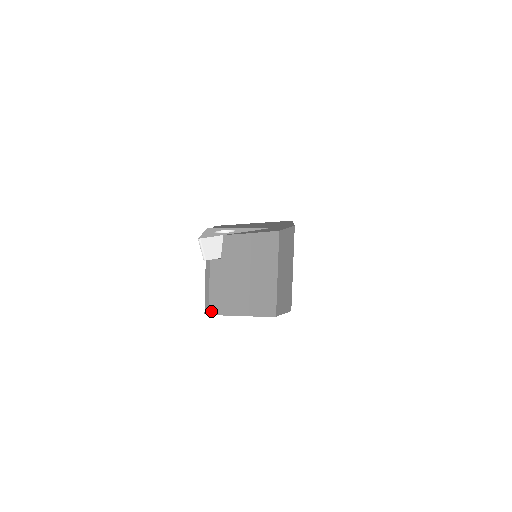
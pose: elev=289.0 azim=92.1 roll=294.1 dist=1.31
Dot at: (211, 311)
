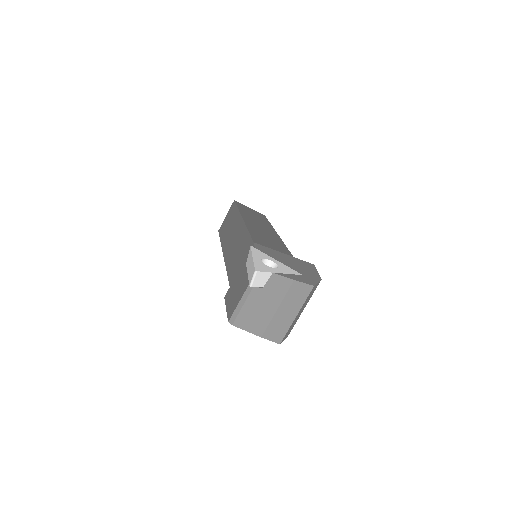
Dot at: (235, 323)
